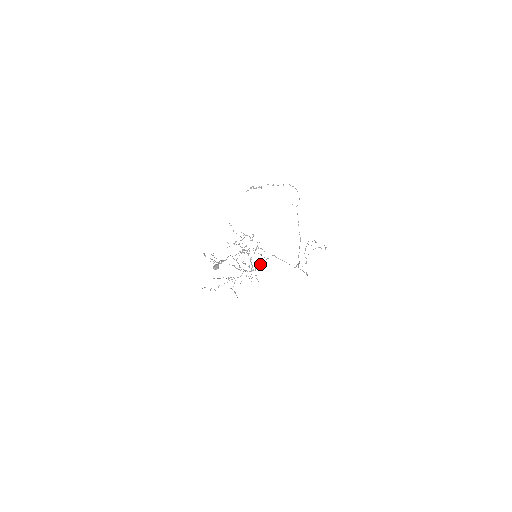
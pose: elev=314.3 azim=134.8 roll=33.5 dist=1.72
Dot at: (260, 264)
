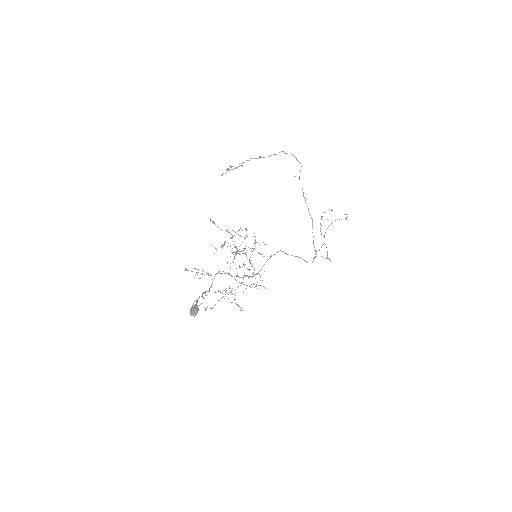
Dot at: (264, 264)
